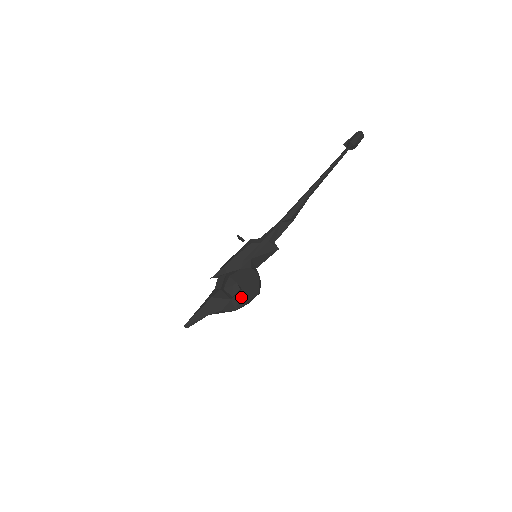
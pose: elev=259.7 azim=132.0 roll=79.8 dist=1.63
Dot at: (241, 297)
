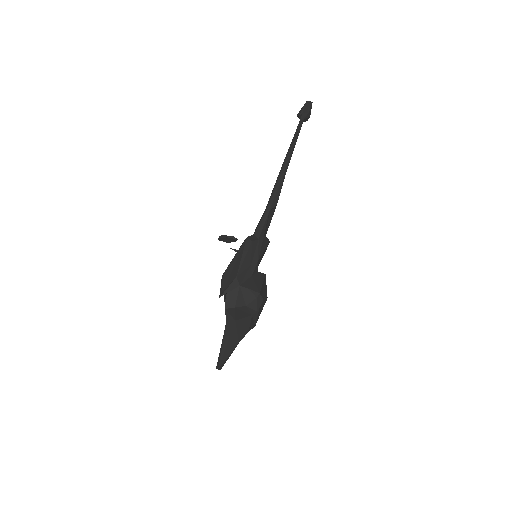
Dot at: (259, 309)
